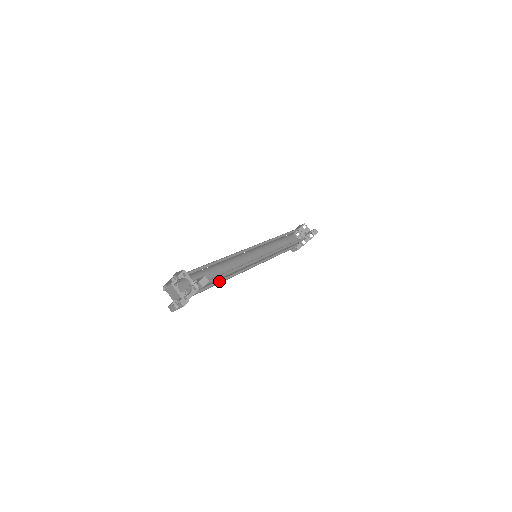
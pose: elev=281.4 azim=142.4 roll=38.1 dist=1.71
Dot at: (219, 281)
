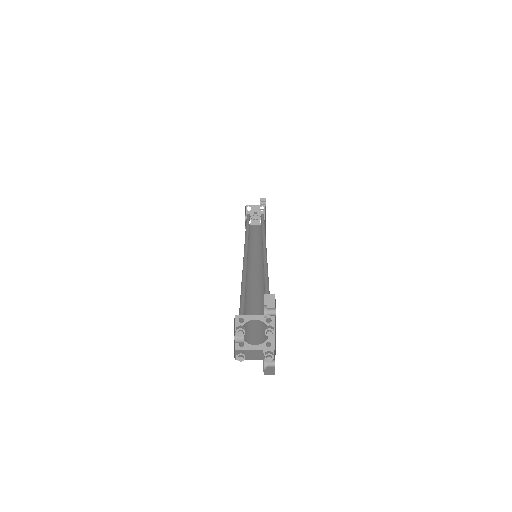
Dot at: occluded
